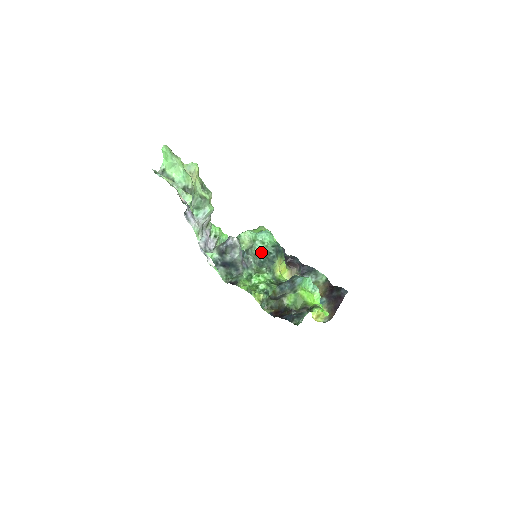
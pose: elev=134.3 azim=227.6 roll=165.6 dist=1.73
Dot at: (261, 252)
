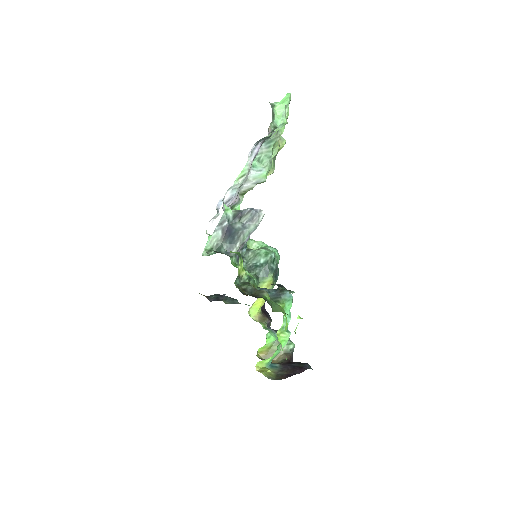
Dot at: (267, 252)
